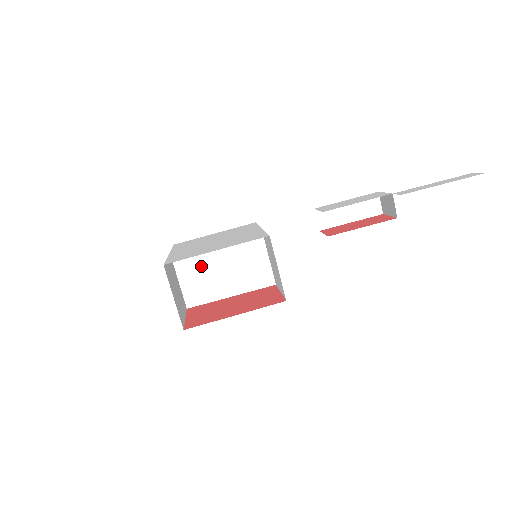
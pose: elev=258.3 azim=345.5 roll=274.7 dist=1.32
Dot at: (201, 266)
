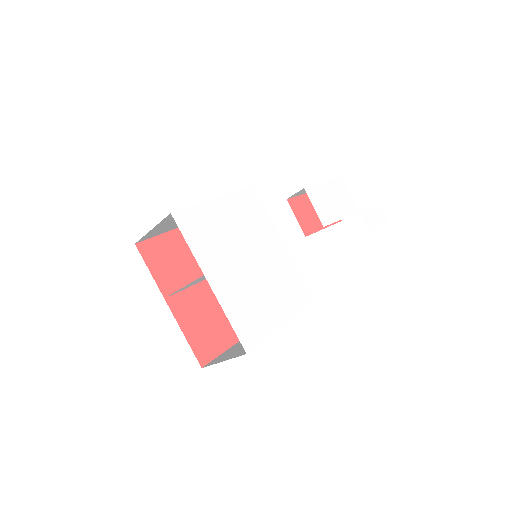
Dot at: occluded
